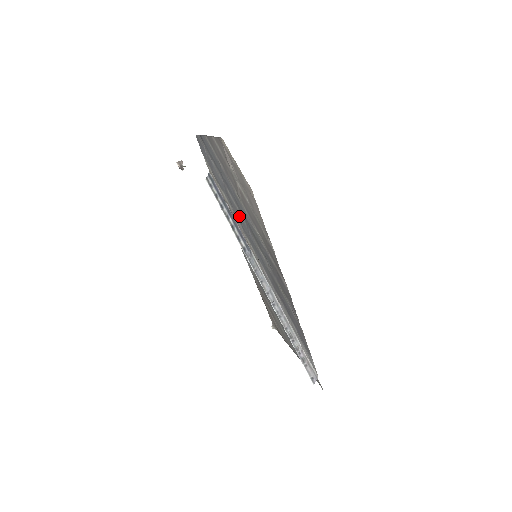
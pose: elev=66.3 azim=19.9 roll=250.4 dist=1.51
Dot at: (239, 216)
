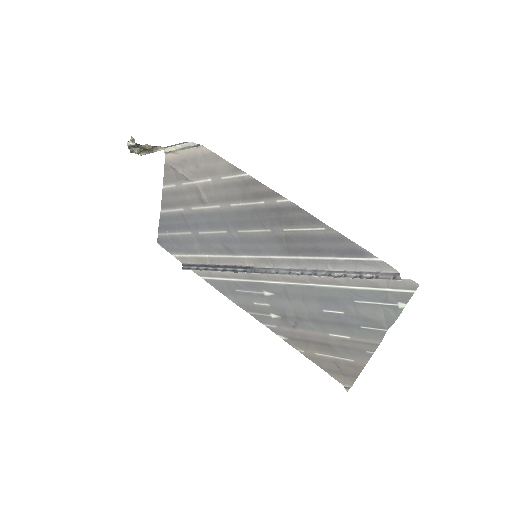
Dot at: (221, 241)
